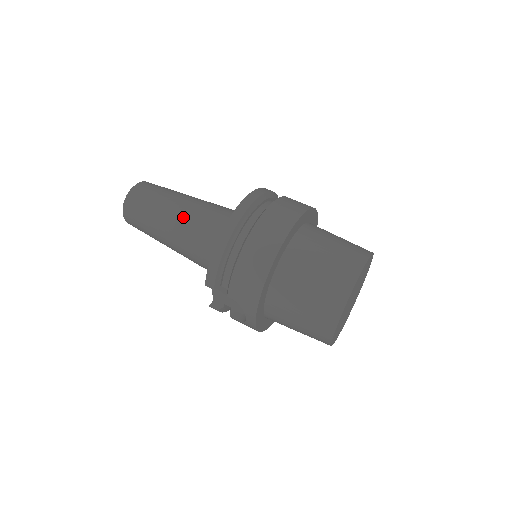
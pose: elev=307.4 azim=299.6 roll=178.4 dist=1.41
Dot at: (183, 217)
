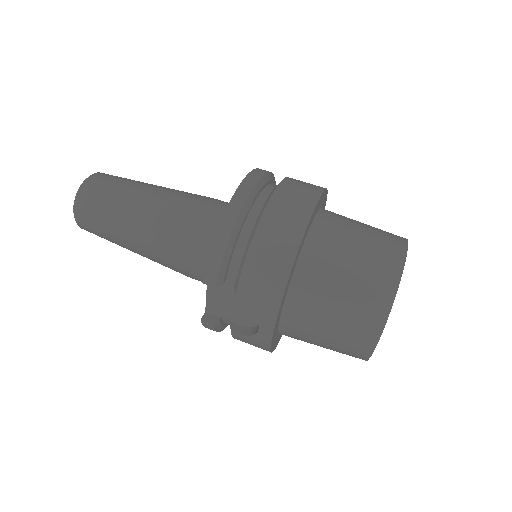
Dot at: (162, 206)
